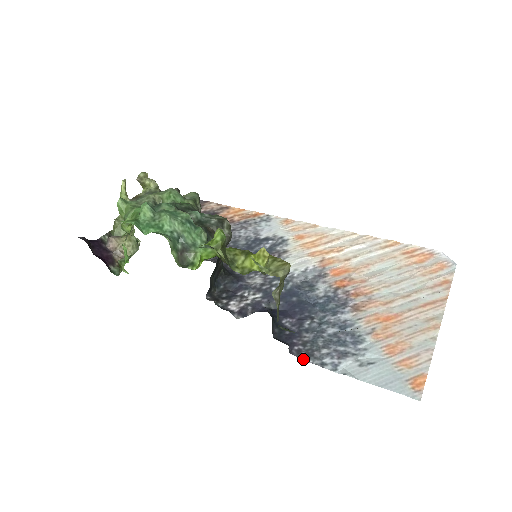
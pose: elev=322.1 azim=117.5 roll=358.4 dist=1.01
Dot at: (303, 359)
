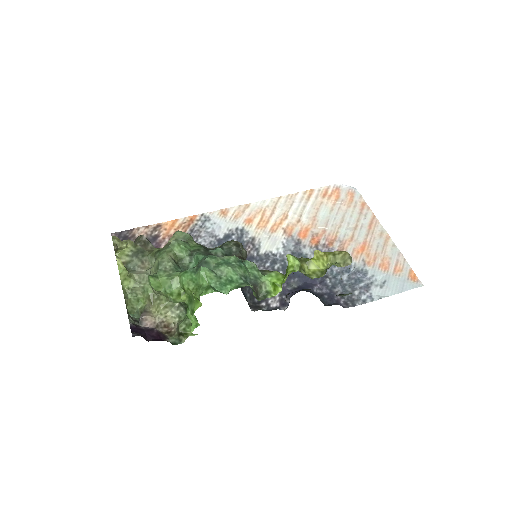
Dot at: (353, 306)
